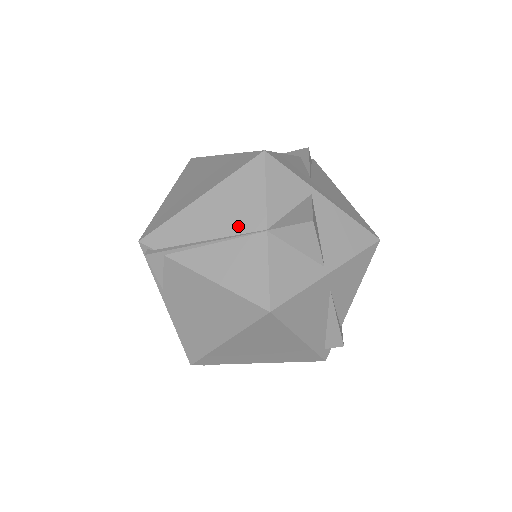
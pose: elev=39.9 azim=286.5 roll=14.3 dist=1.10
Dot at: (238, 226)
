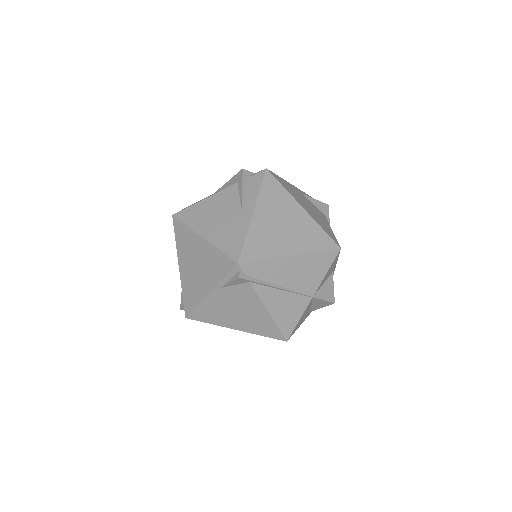
Dot at: (301, 287)
